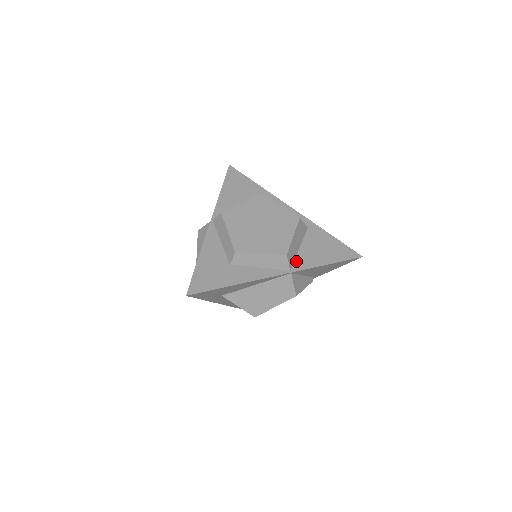
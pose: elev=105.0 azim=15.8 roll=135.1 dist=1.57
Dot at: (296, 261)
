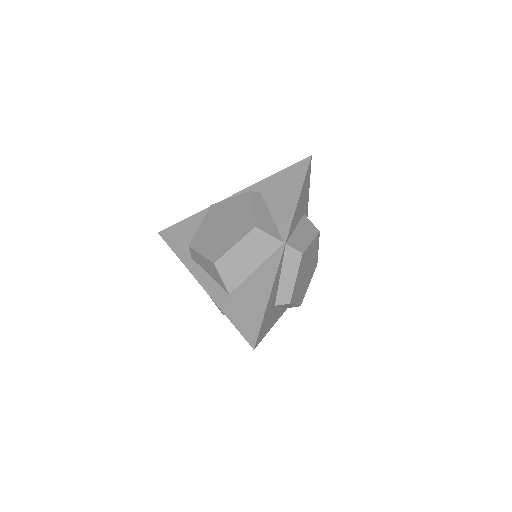
Dot at: occluded
